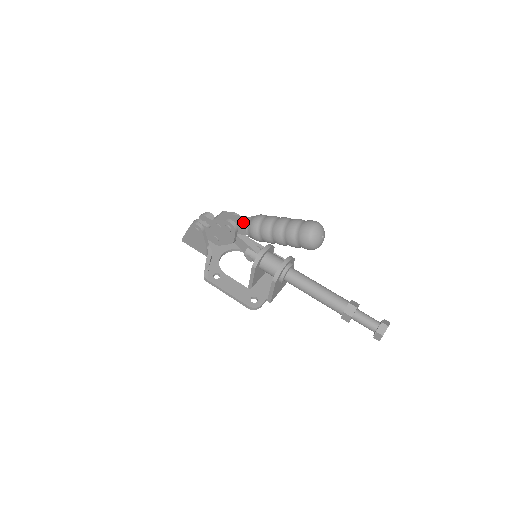
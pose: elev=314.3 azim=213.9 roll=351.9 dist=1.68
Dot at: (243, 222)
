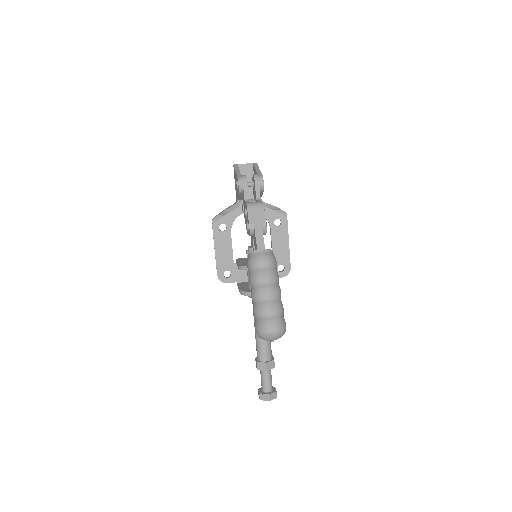
Dot at: (256, 243)
